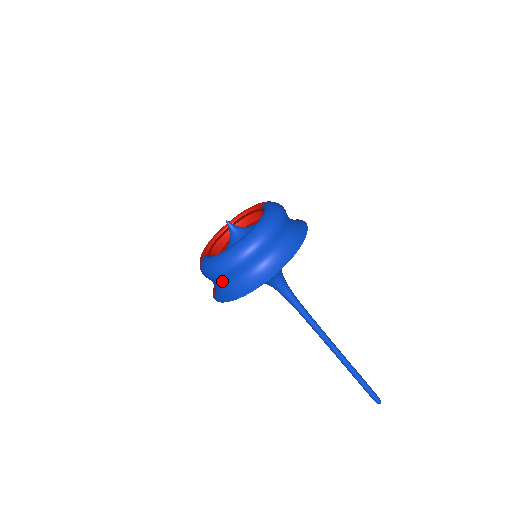
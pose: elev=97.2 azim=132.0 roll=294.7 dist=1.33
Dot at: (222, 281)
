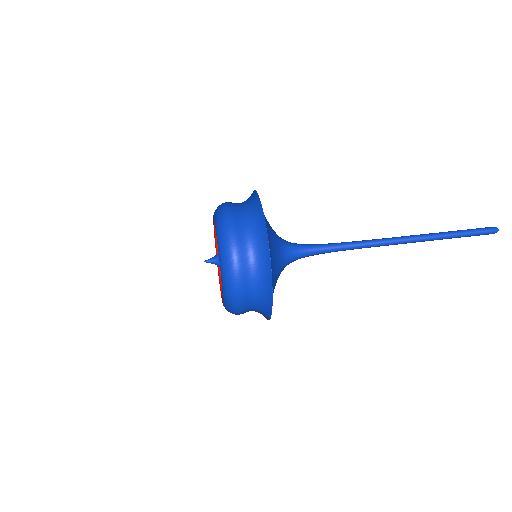
Dot at: (250, 300)
